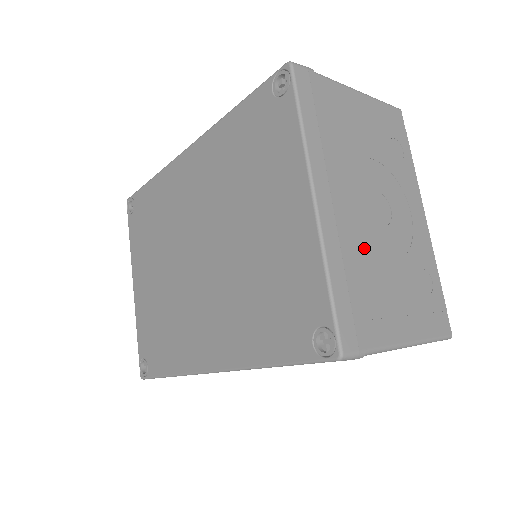
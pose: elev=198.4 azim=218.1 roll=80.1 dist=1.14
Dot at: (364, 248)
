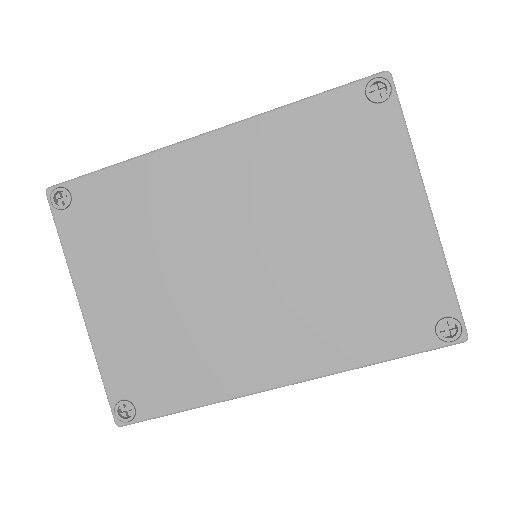
Dot at: occluded
